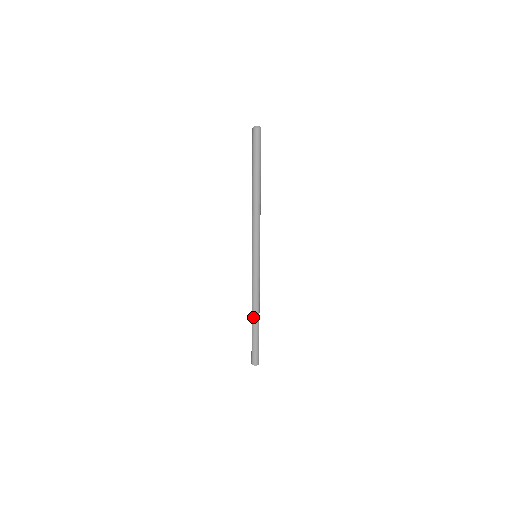
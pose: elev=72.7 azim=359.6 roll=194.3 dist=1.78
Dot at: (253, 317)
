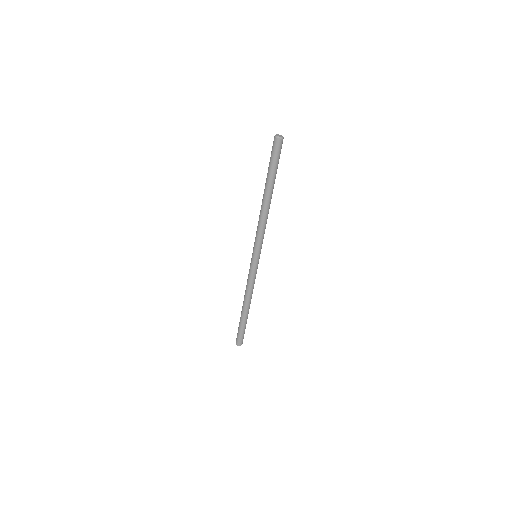
Dot at: (243, 306)
